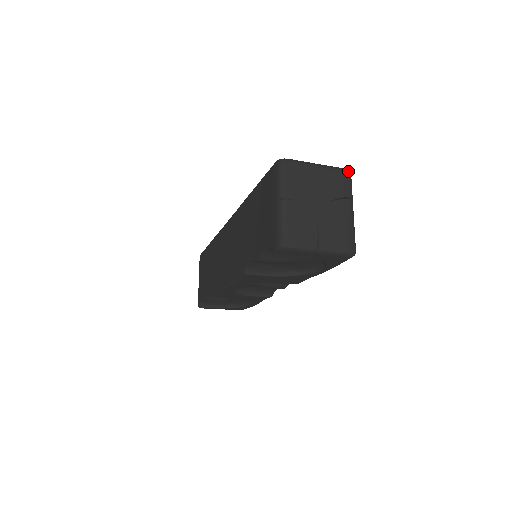
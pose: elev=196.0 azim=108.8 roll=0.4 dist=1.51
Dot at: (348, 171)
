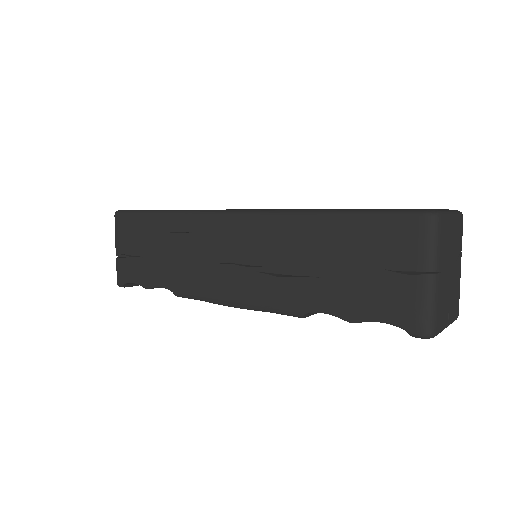
Dot at: occluded
